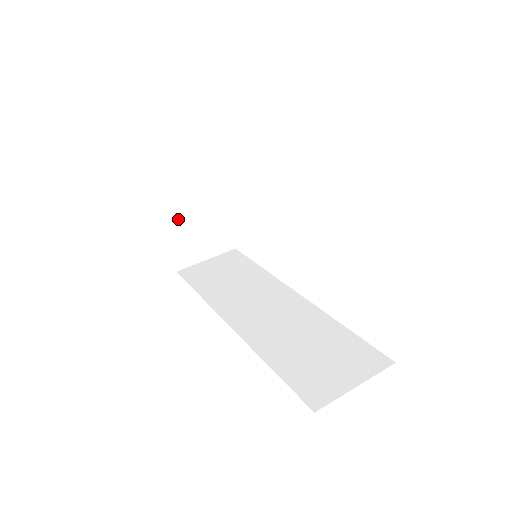
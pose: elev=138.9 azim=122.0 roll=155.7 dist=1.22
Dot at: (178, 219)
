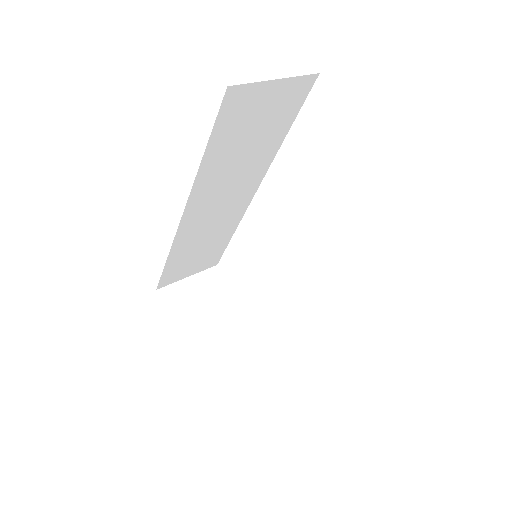
Dot at: (195, 326)
